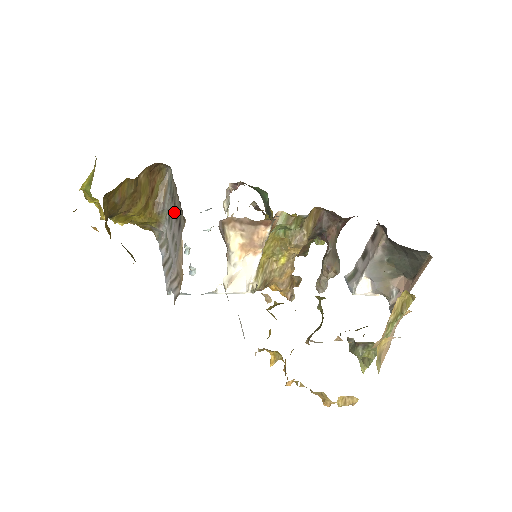
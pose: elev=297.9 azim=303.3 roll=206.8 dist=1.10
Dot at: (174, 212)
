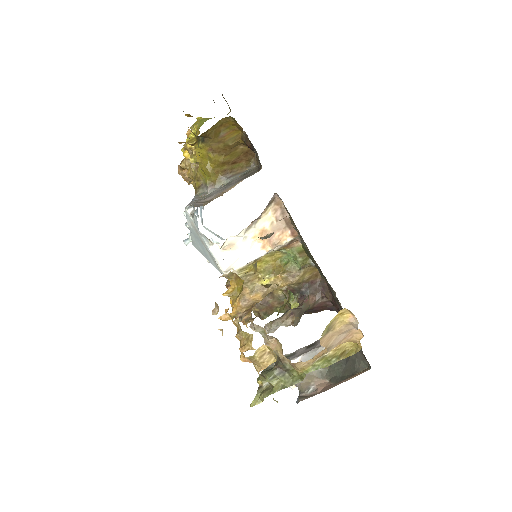
Dot at: (240, 178)
